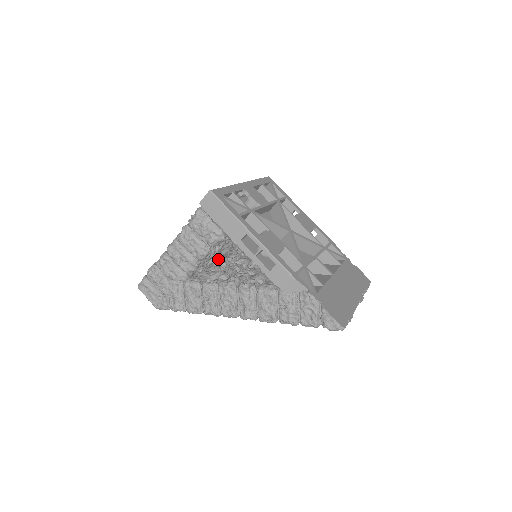
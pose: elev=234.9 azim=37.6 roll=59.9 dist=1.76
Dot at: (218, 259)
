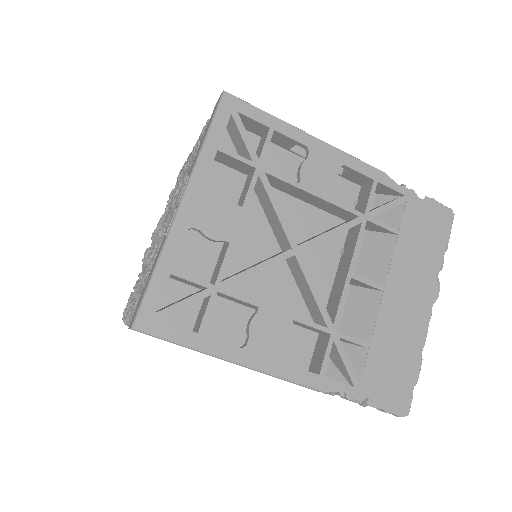
Dot at: occluded
